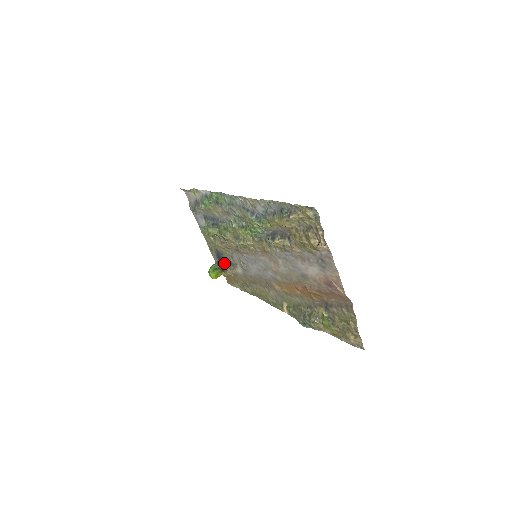
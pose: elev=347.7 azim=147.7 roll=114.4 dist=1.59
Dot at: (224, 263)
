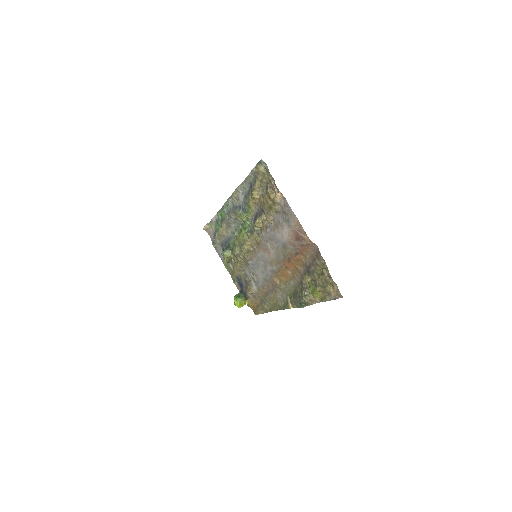
Dot at: (244, 288)
